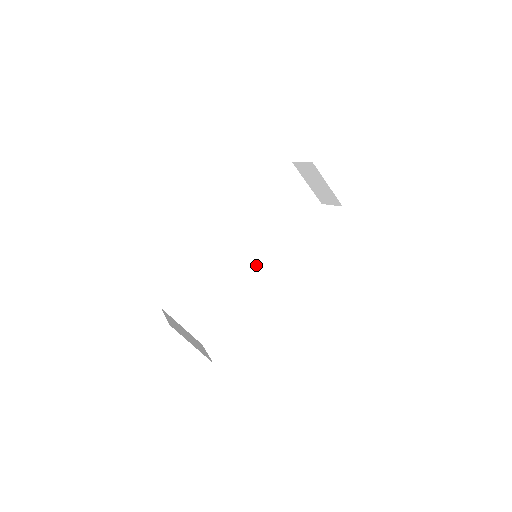
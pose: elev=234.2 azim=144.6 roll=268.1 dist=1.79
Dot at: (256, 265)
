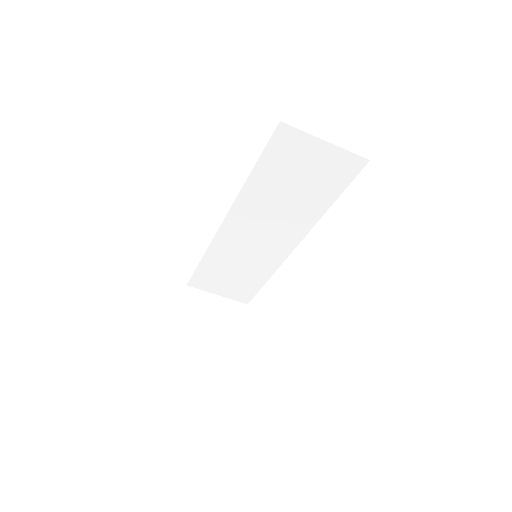
Dot at: (279, 245)
